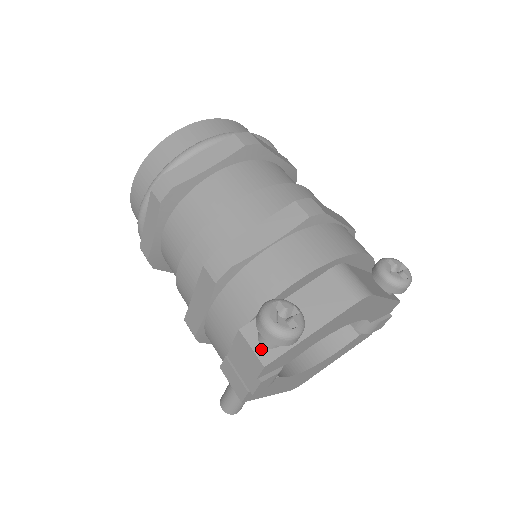
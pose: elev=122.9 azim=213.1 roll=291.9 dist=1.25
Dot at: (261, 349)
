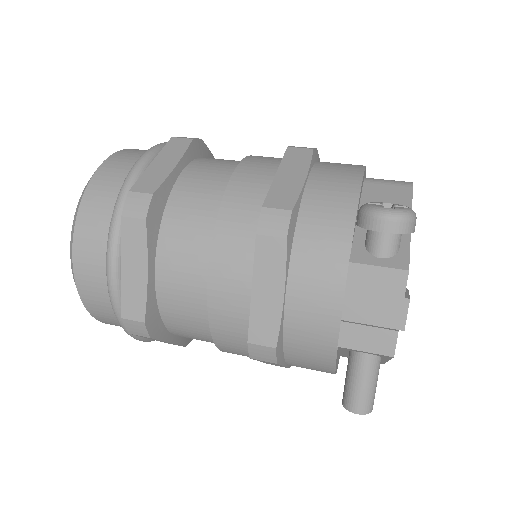
Dot at: (388, 261)
